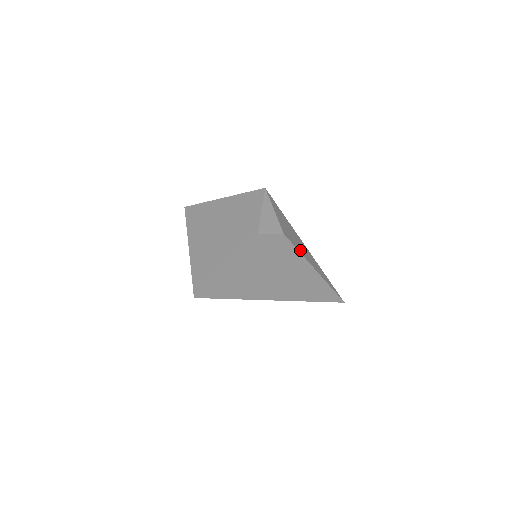
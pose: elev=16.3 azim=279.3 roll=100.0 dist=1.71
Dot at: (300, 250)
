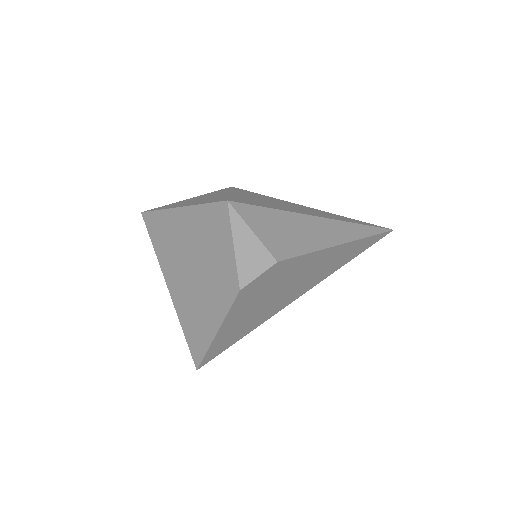
Dot at: (310, 246)
